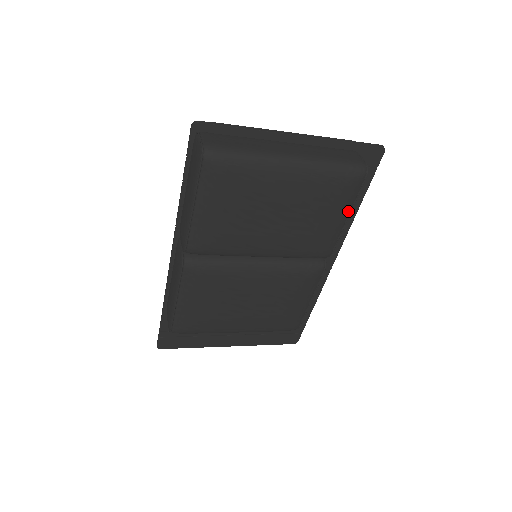
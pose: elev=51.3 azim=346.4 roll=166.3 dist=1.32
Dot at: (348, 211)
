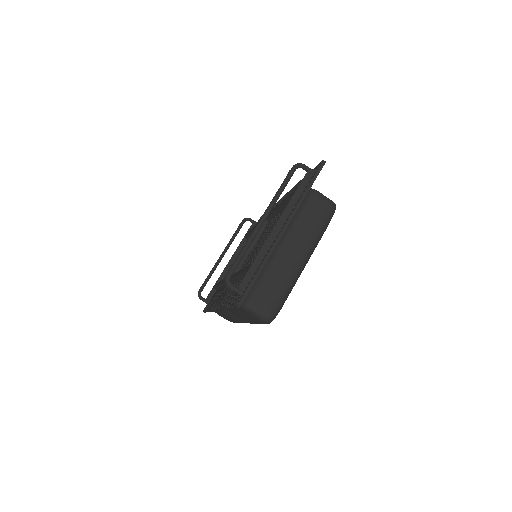
Dot at: occluded
